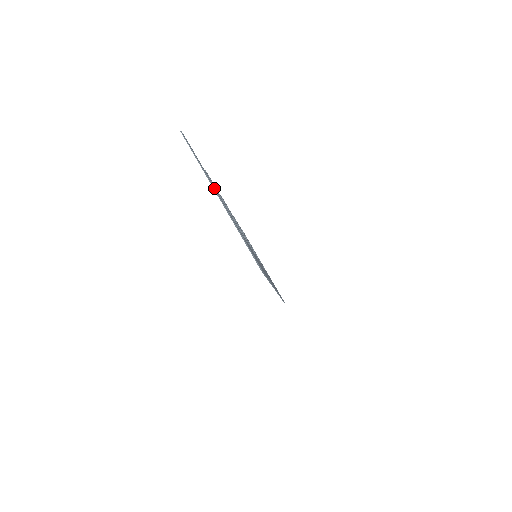
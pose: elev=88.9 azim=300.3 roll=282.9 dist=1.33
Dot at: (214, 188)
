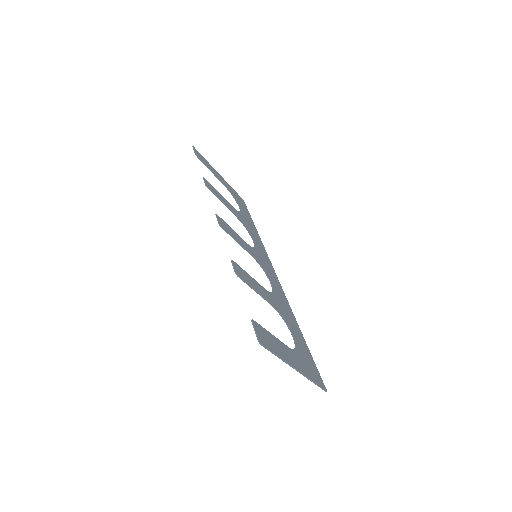
Dot at: (293, 368)
